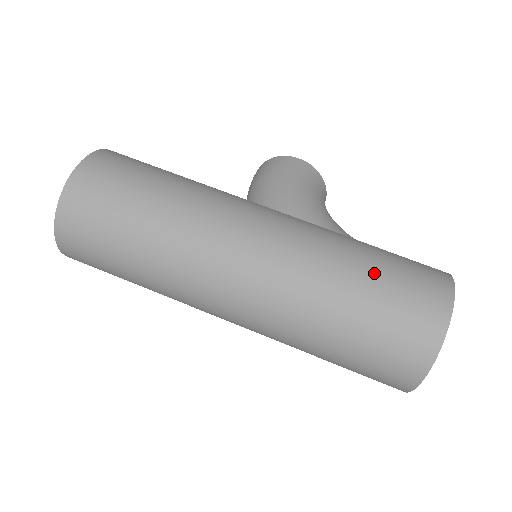
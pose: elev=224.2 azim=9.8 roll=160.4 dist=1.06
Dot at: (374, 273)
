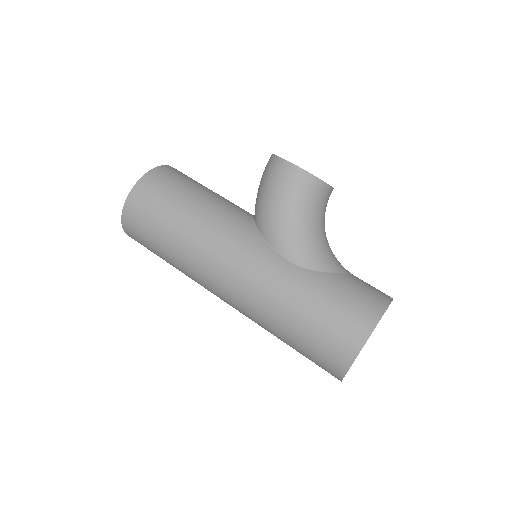
Dot at: (303, 322)
